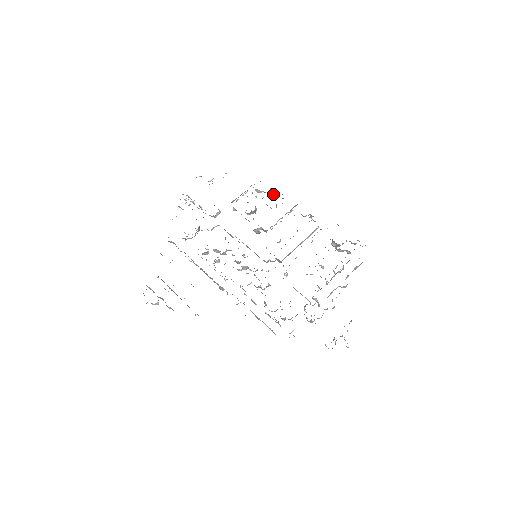
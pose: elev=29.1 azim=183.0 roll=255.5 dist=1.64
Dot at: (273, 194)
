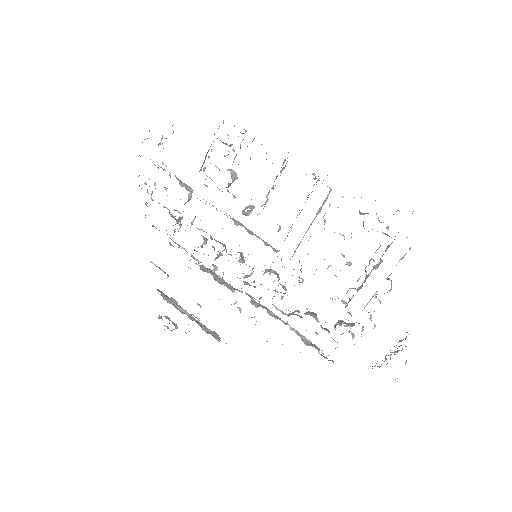
Dot at: (247, 146)
